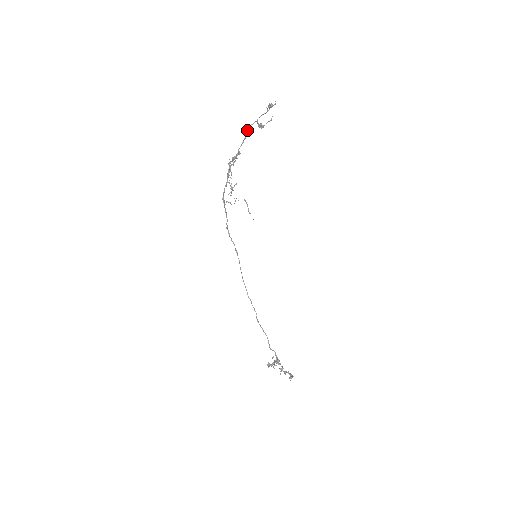
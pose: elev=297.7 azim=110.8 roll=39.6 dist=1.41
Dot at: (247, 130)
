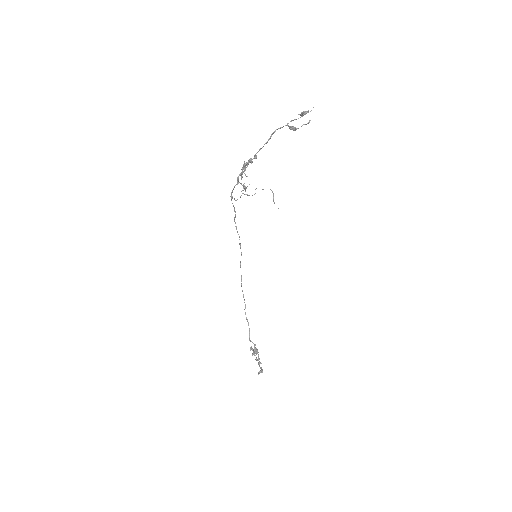
Dot at: (271, 134)
